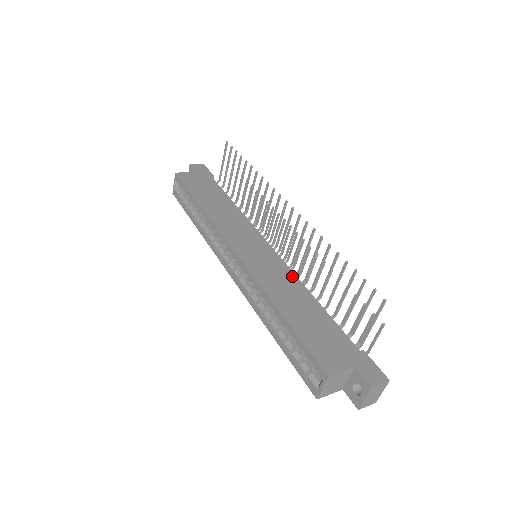
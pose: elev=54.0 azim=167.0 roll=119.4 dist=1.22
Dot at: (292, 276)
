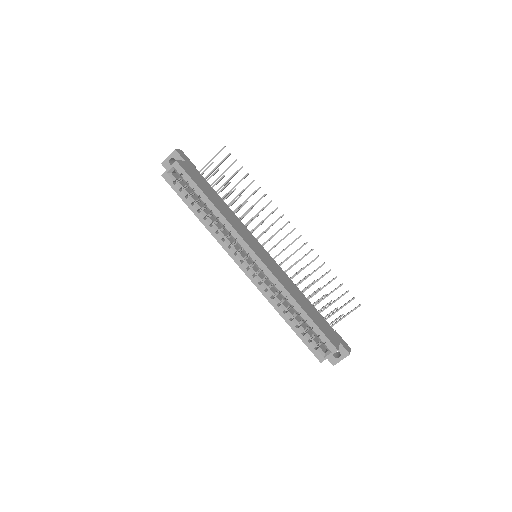
Dot at: (288, 277)
